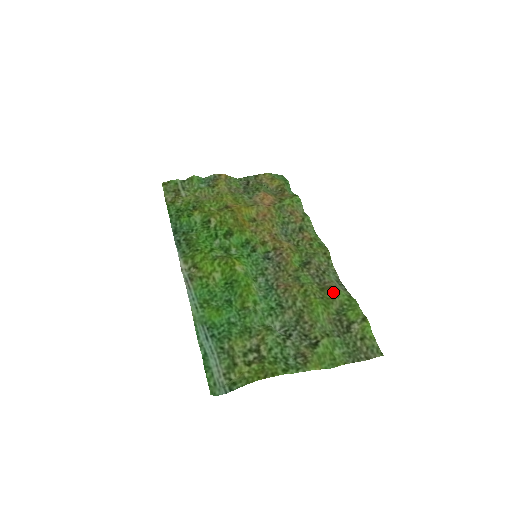
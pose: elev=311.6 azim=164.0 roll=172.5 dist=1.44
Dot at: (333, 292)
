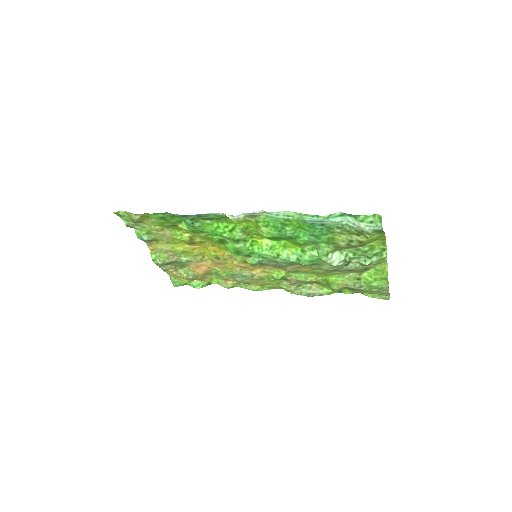
Dot at: (322, 285)
